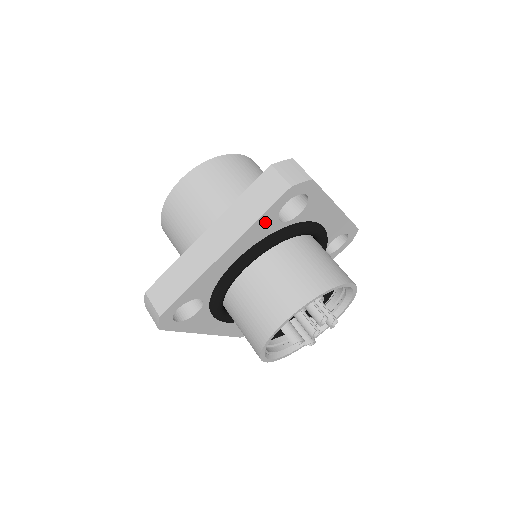
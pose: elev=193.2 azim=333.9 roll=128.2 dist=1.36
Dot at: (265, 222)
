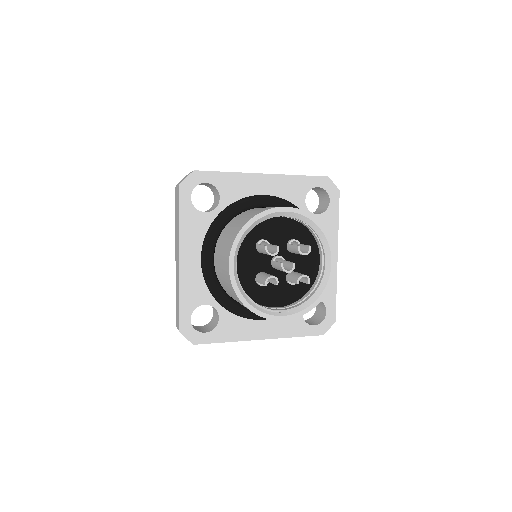
Dot at: (190, 220)
